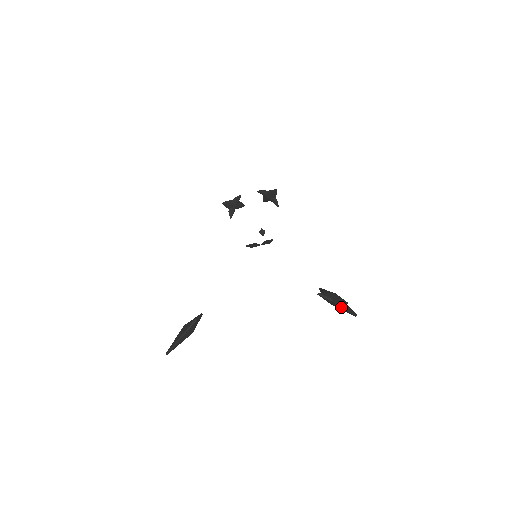
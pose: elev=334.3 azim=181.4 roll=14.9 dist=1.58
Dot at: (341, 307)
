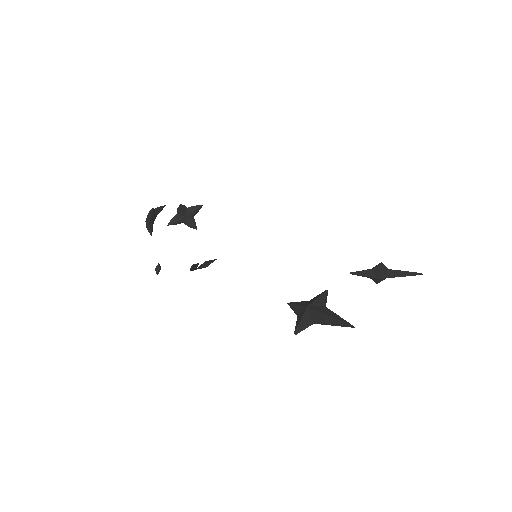
Dot at: (403, 272)
